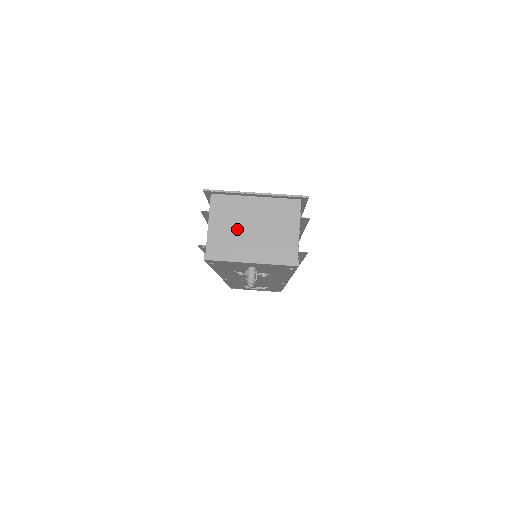
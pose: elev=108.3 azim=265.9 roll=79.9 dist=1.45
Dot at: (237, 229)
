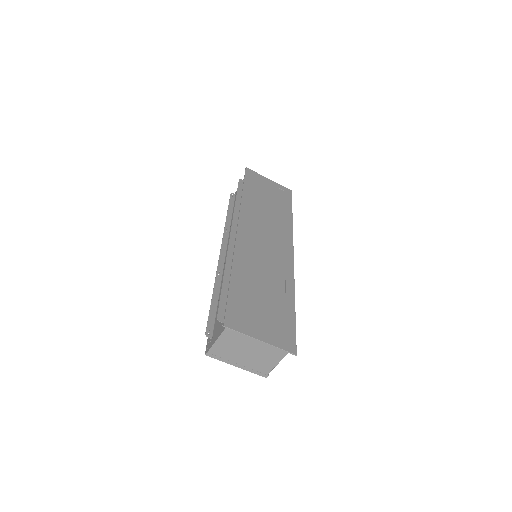
Dot at: (237, 348)
